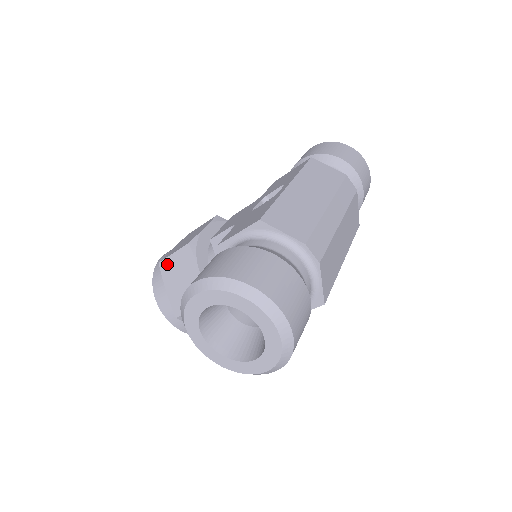
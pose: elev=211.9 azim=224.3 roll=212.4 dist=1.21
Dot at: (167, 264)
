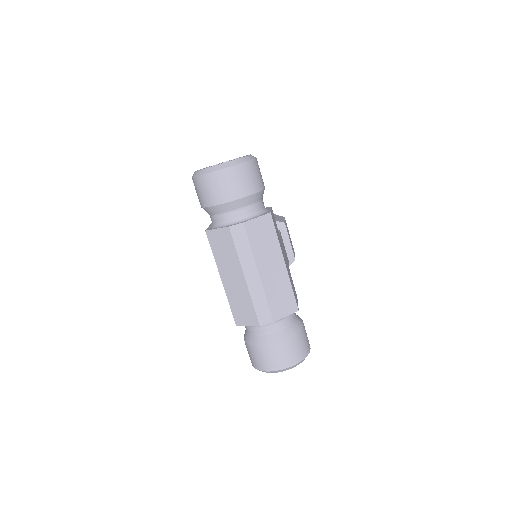
Dot at: occluded
